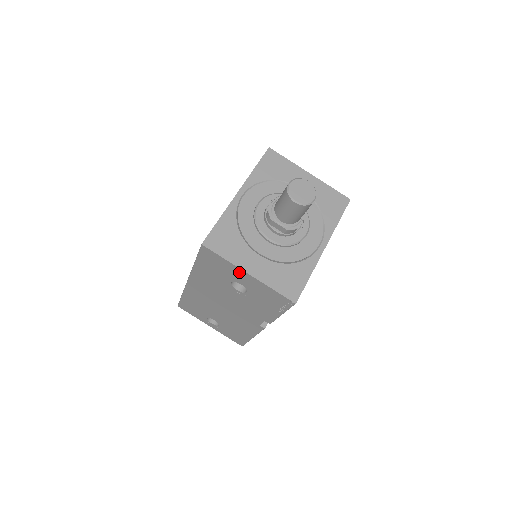
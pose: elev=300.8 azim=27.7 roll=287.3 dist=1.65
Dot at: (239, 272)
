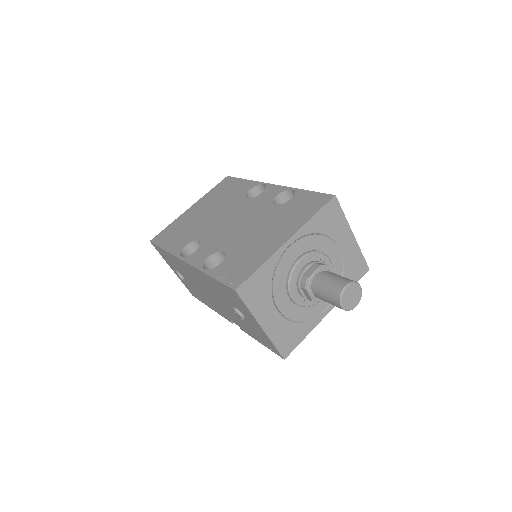
Dot at: (253, 319)
